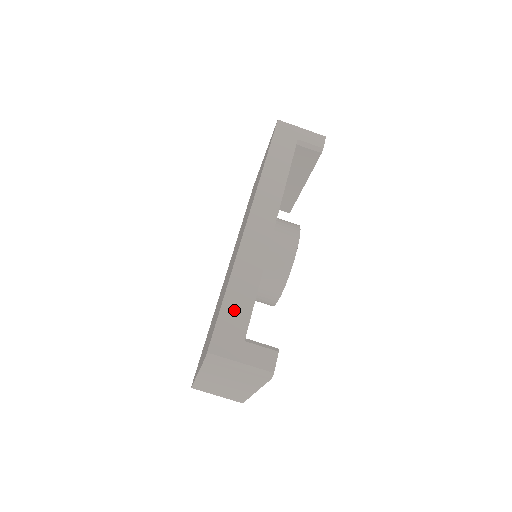
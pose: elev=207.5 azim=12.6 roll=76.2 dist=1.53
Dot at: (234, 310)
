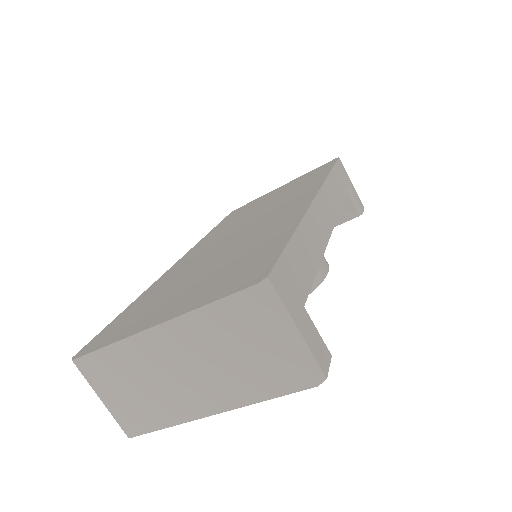
Dot at: (299, 261)
